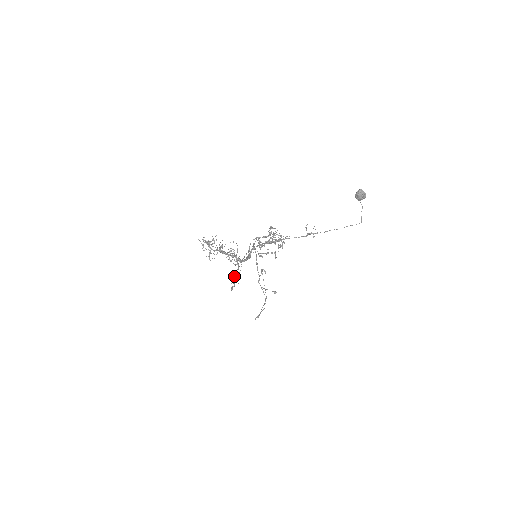
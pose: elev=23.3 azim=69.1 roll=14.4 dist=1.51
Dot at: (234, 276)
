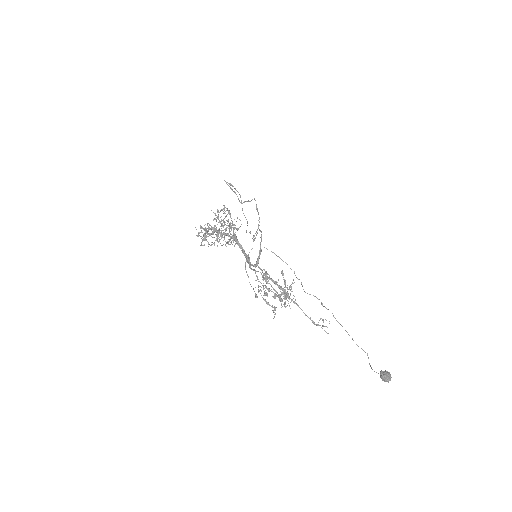
Dot at: (222, 209)
